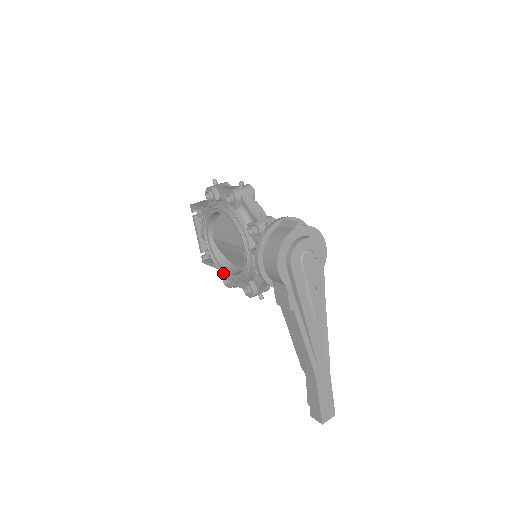
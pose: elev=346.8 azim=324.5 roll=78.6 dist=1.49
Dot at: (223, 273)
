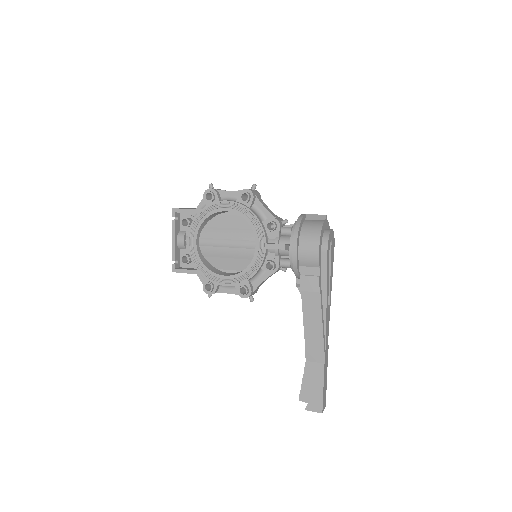
Dot at: (210, 277)
